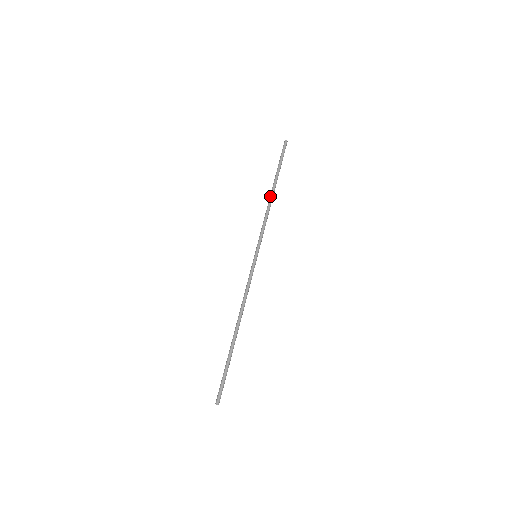
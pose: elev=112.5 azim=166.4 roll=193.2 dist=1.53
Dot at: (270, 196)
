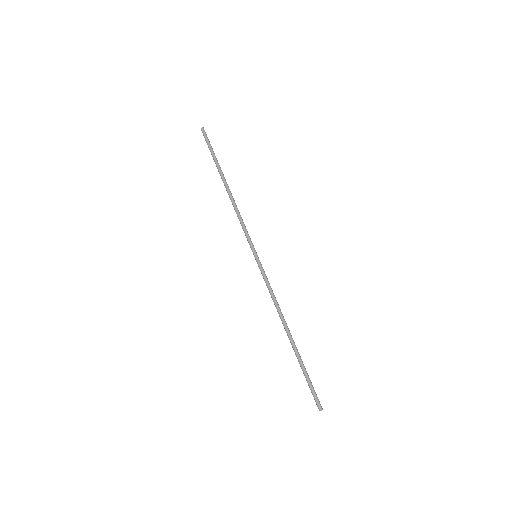
Dot at: (227, 192)
